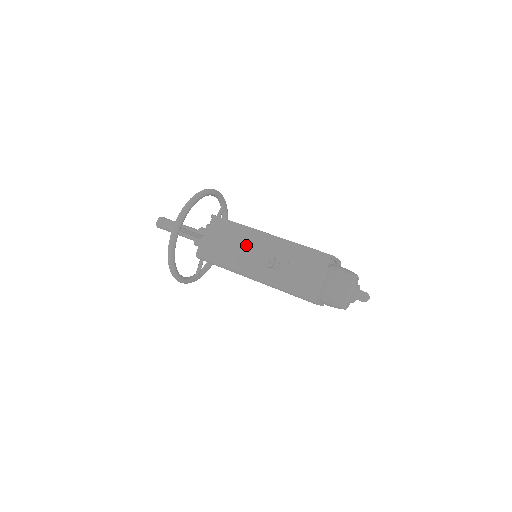
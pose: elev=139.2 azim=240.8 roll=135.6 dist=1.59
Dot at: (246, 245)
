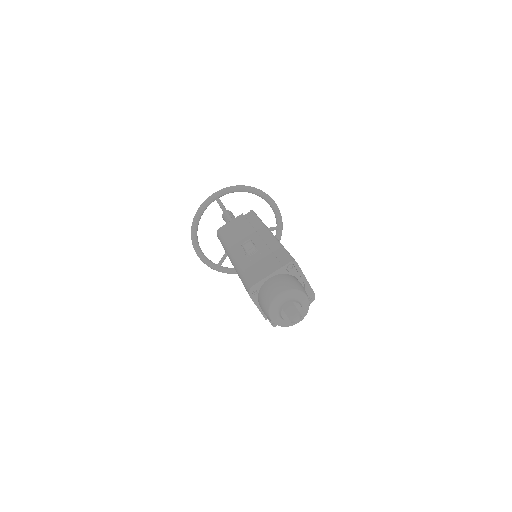
Dot at: (249, 233)
